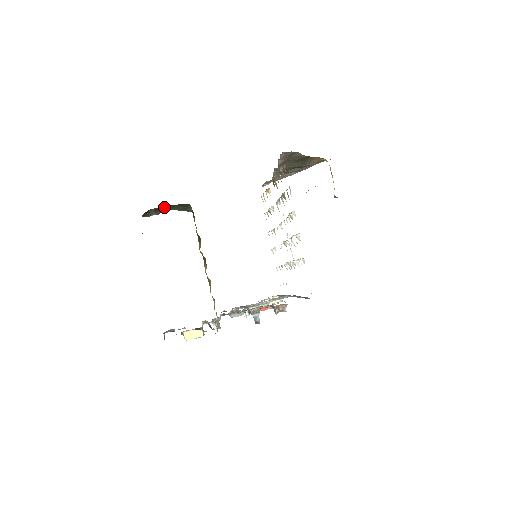
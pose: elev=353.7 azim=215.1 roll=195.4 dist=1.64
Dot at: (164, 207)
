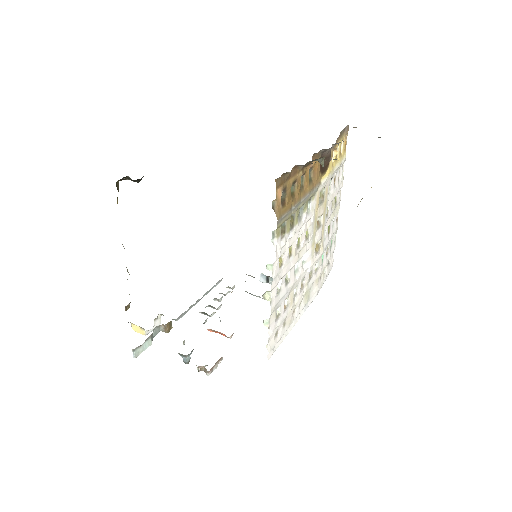
Dot at: occluded
